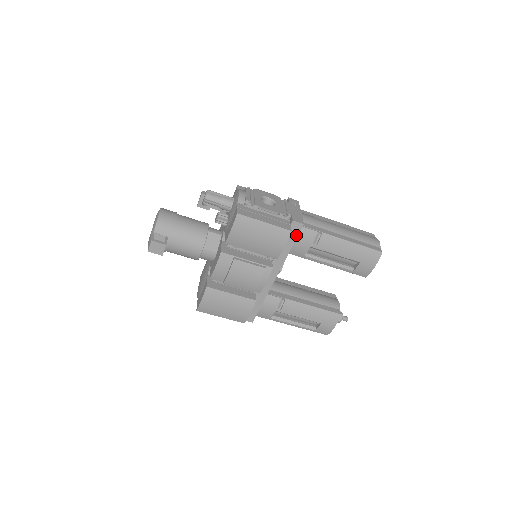
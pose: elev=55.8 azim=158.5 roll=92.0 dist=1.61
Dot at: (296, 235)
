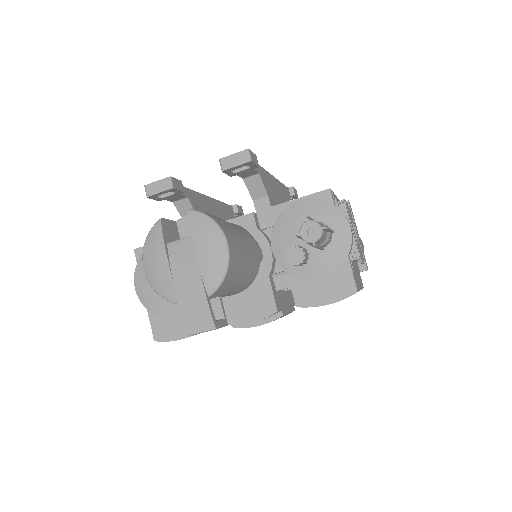
Dot at: occluded
